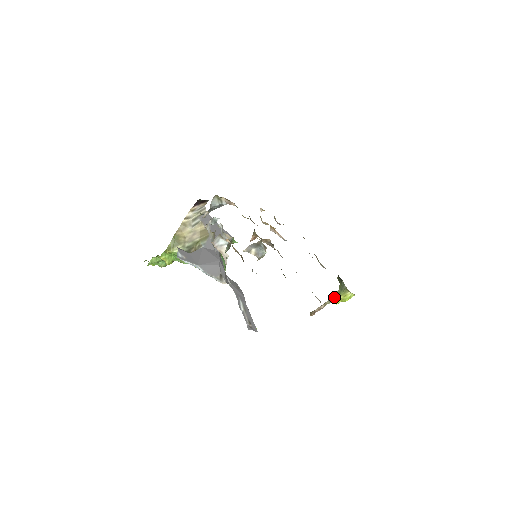
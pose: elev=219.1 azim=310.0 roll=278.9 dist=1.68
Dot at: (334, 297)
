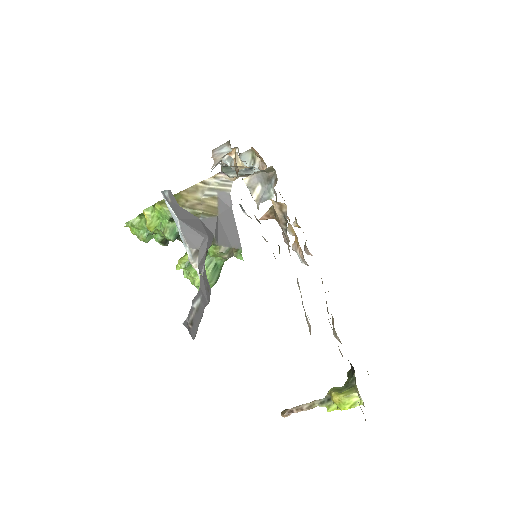
Dot at: (330, 393)
